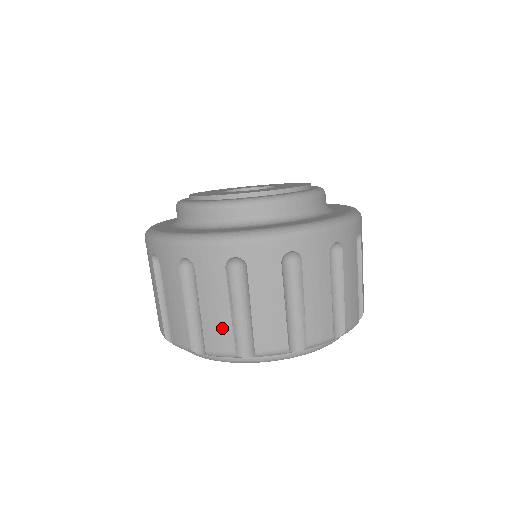
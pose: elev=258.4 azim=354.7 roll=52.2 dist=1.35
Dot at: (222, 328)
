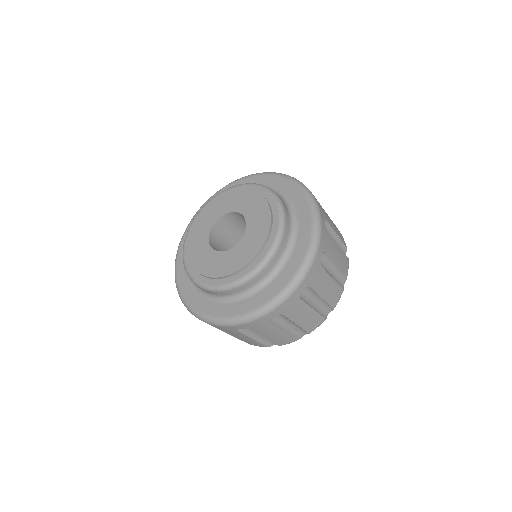
Dot at: occluded
